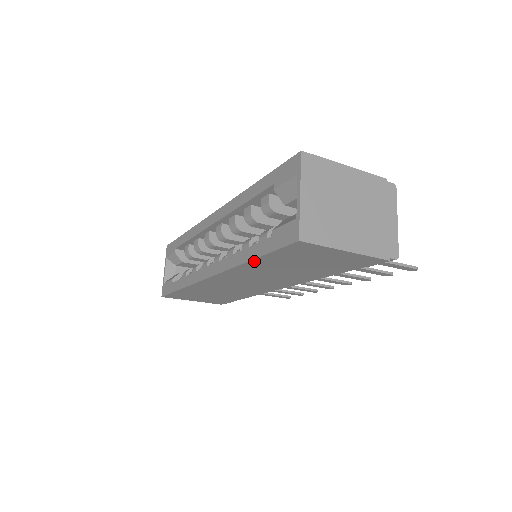
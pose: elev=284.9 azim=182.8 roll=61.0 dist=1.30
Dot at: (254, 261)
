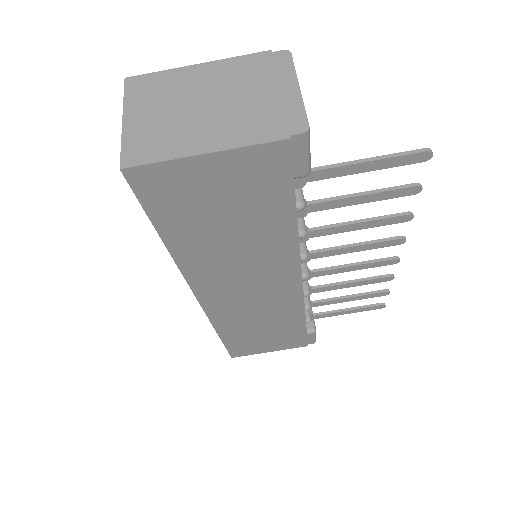
Dot at: (169, 242)
